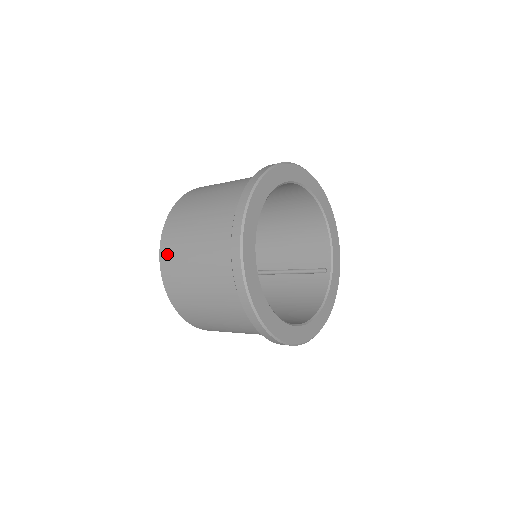
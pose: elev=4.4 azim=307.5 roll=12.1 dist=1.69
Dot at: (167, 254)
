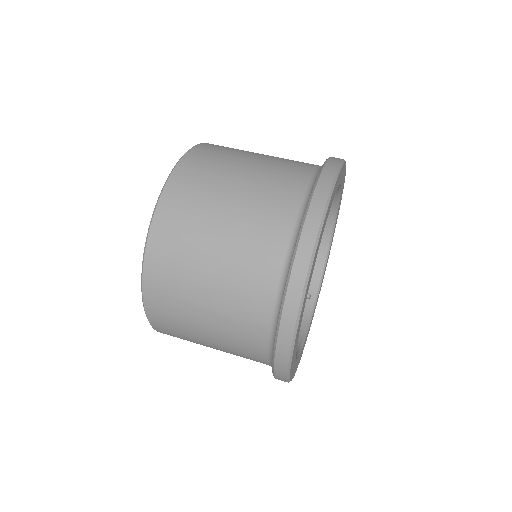
Dot at: (170, 216)
